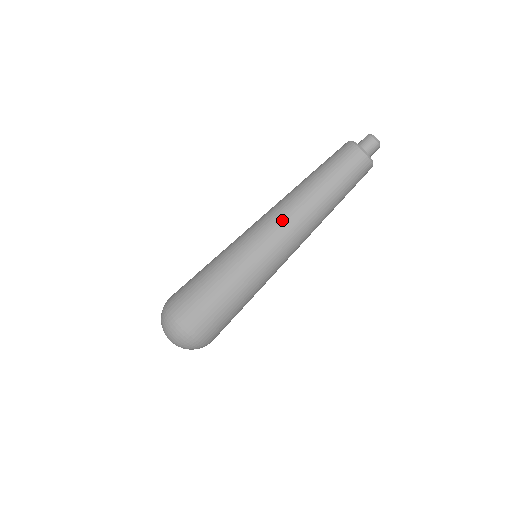
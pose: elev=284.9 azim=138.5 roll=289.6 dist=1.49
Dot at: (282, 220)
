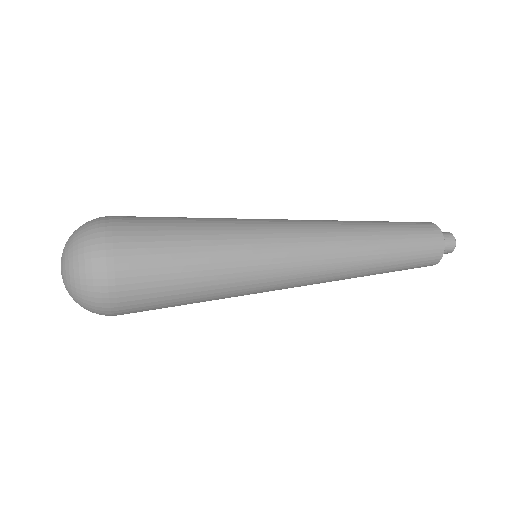
Dot at: (330, 254)
